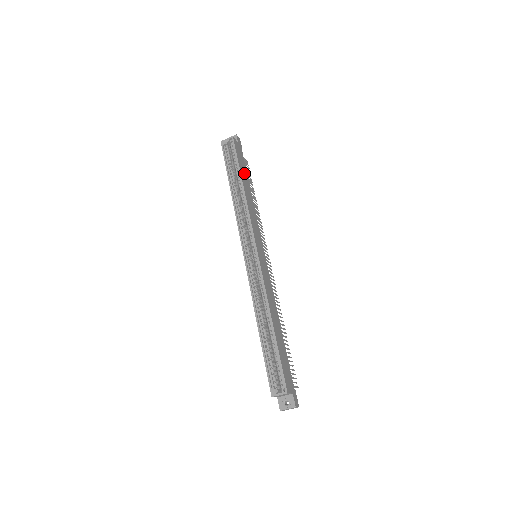
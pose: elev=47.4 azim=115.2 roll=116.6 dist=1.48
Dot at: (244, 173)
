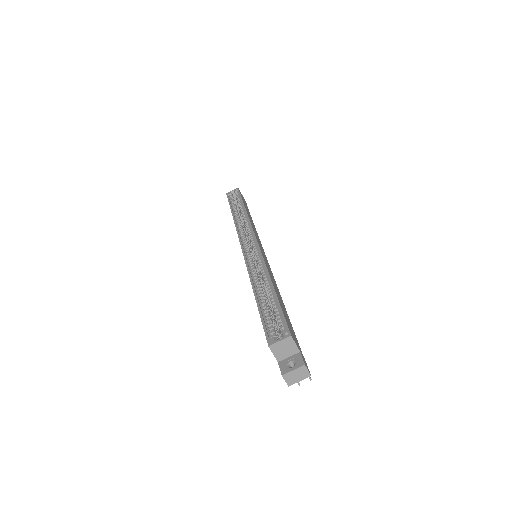
Dot at: occluded
